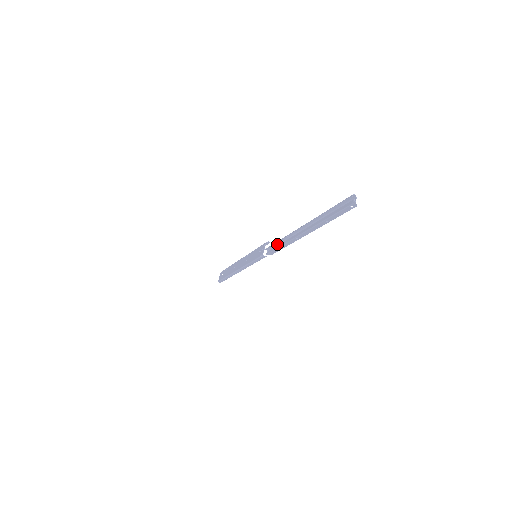
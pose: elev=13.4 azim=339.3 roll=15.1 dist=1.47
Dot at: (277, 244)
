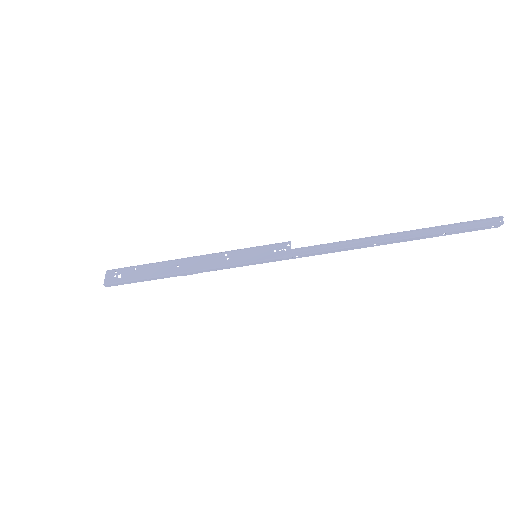
Dot at: (323, 246)
